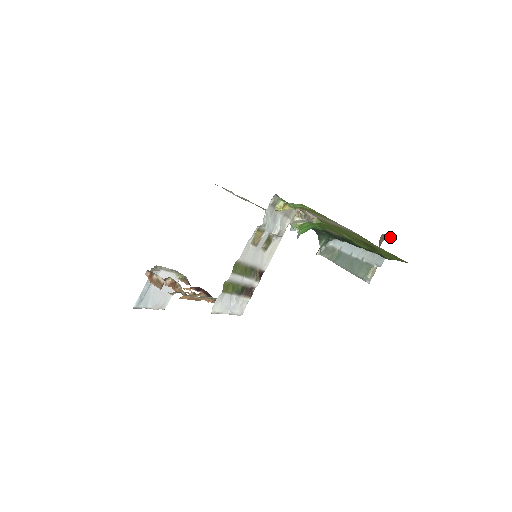
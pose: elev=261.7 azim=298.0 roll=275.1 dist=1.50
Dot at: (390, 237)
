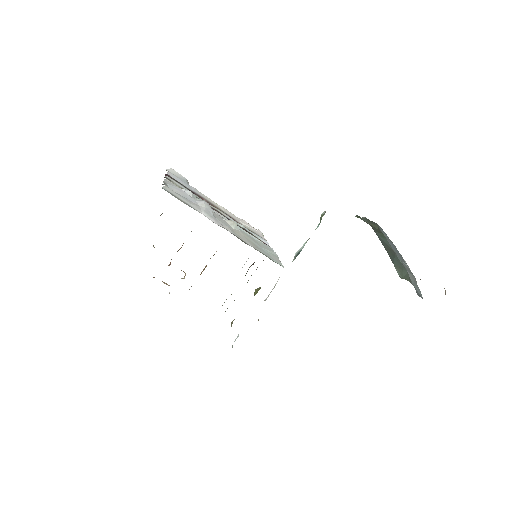
Dot at: occluded
